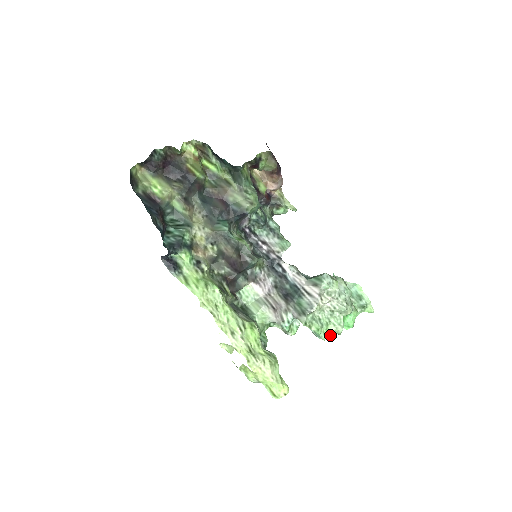
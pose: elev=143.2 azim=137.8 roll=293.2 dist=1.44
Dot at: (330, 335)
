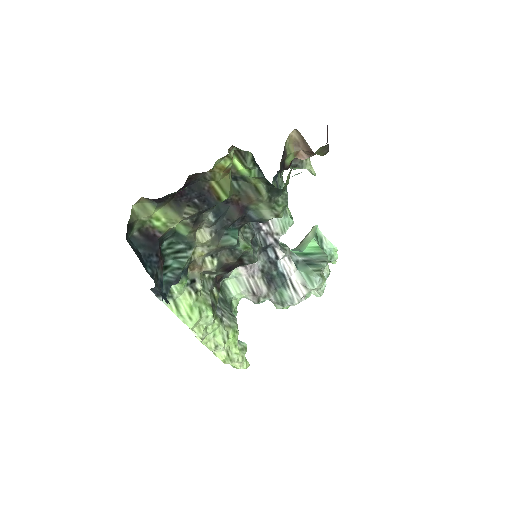
Dot at: occluded
